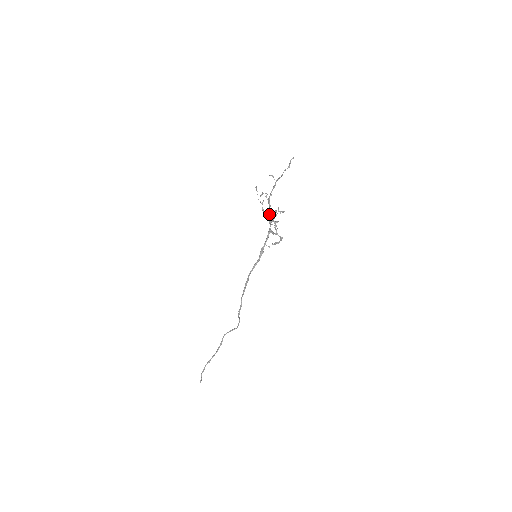
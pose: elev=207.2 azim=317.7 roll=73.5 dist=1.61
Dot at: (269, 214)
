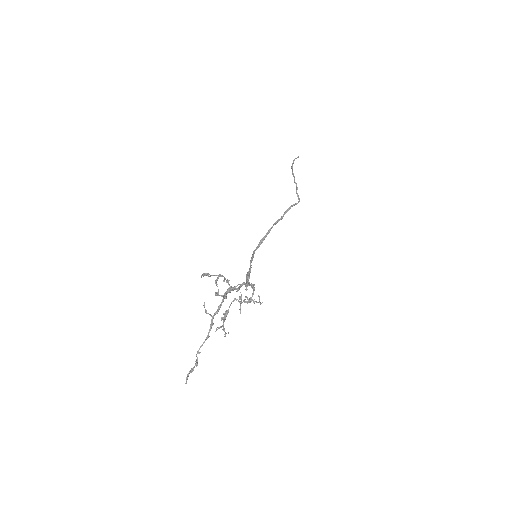
Dot at: (240, 285)
